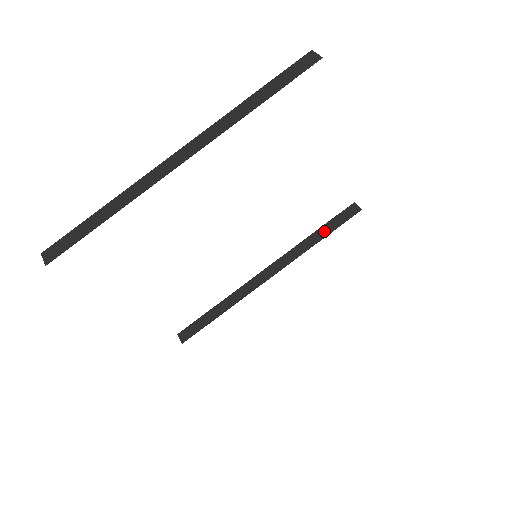
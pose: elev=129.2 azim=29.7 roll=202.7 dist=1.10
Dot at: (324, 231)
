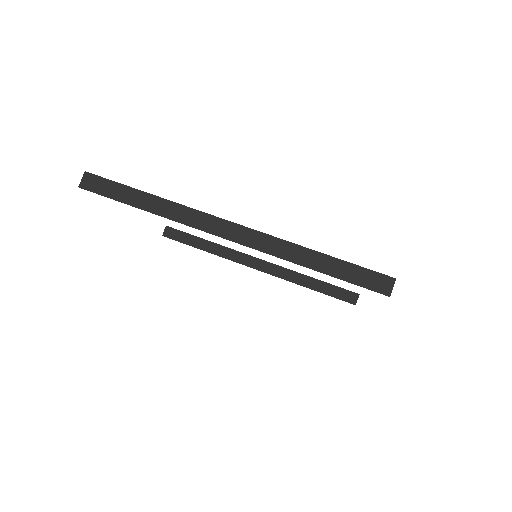
Dot at: (319, 286)
